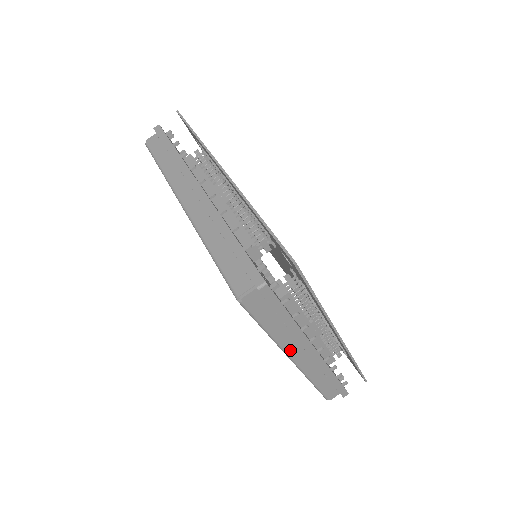
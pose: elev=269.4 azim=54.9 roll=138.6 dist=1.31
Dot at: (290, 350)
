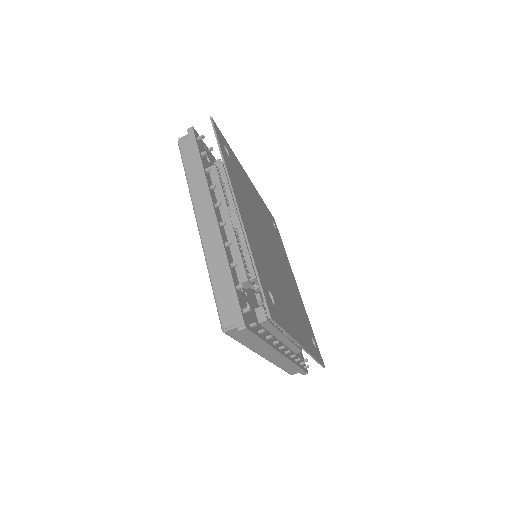
Dot at: (262, 353)
